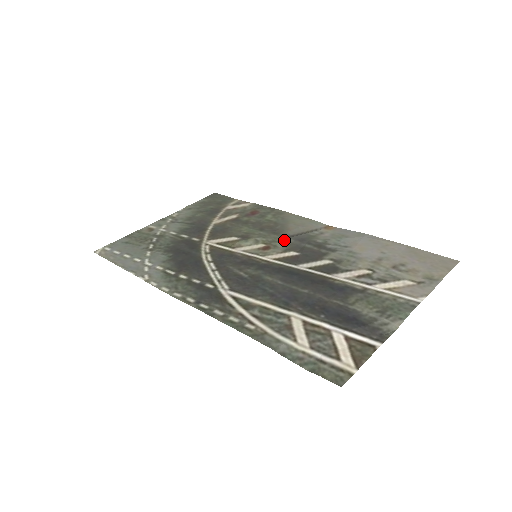
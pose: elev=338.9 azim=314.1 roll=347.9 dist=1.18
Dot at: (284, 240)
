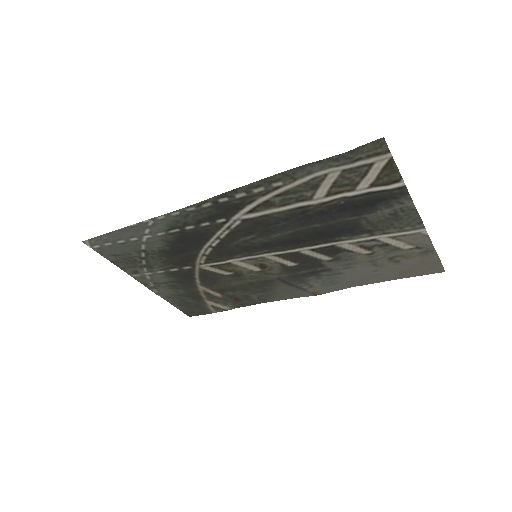
Dot at: (278, 274)
